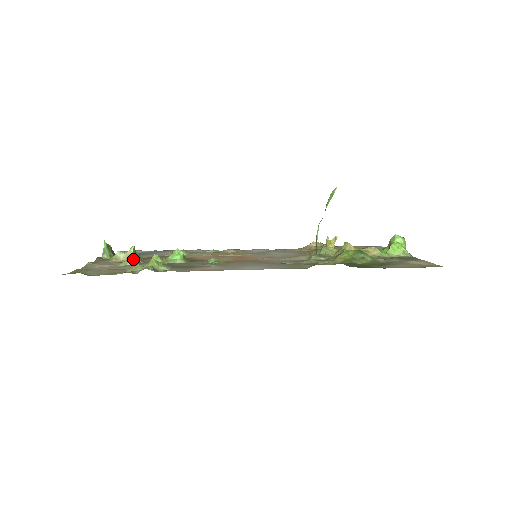
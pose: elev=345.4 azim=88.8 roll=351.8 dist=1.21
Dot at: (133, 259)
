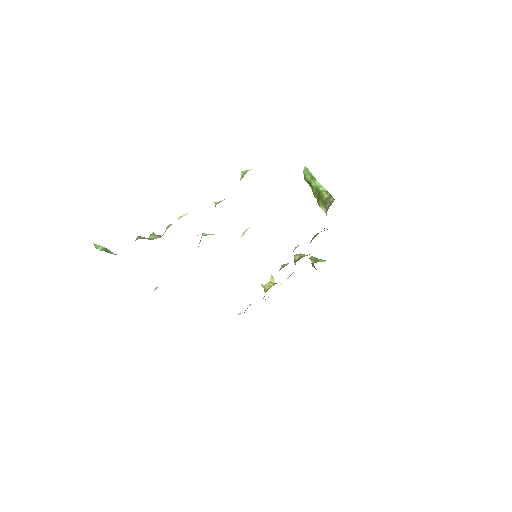
Dot at: occluded
